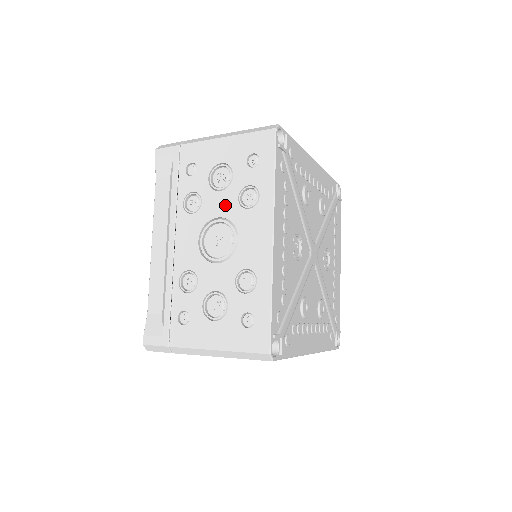
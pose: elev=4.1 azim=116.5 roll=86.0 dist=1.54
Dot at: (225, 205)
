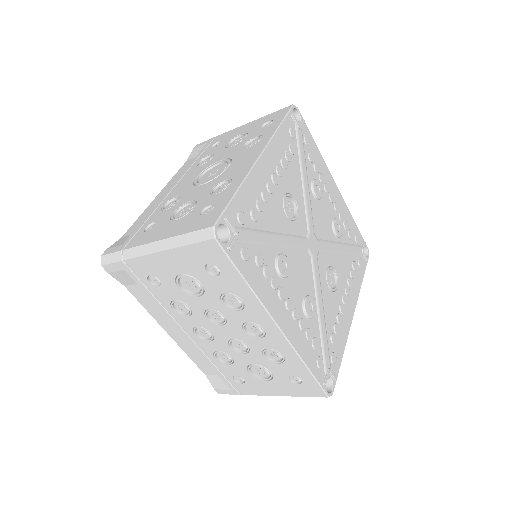
Dot at: (231, 152)
